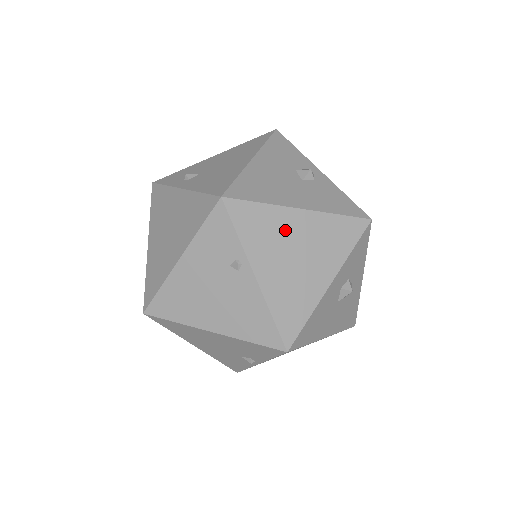
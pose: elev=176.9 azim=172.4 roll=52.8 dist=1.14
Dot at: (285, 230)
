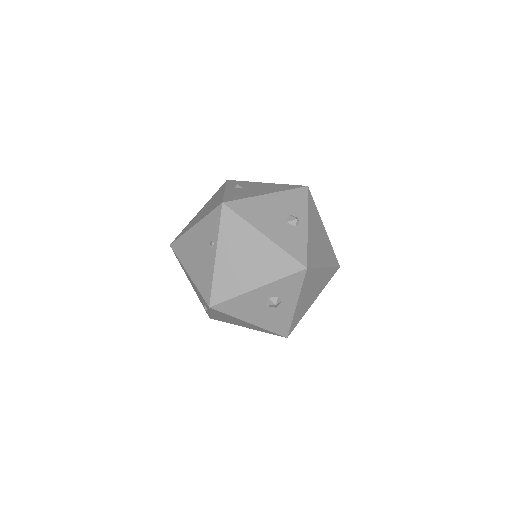
Dot at: (248, 241)
